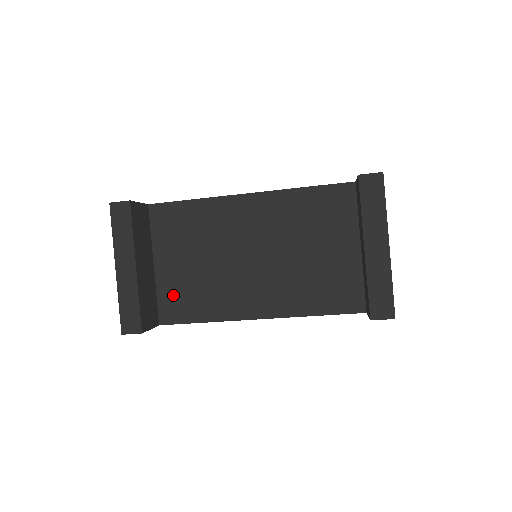
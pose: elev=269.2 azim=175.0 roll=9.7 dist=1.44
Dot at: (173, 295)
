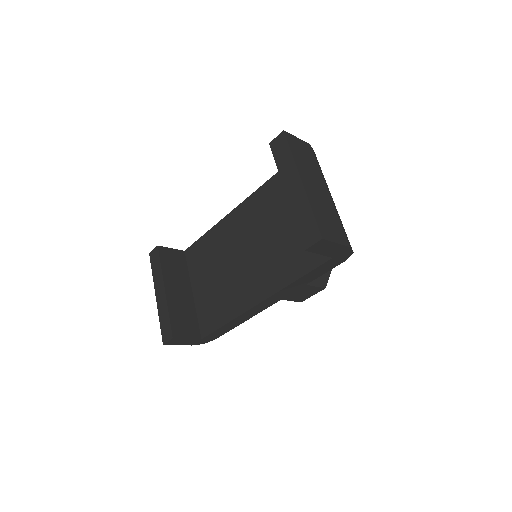
Dot at: (206, 310)
